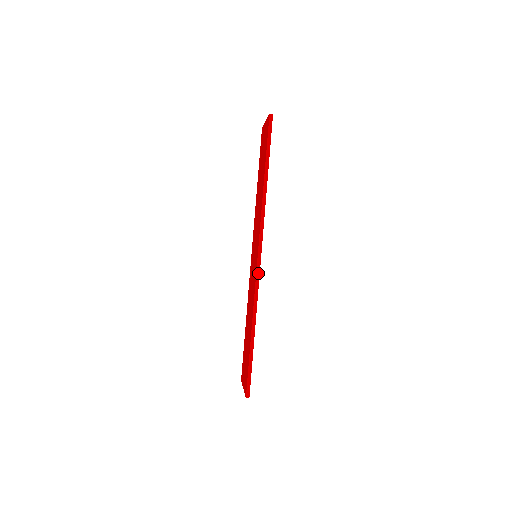
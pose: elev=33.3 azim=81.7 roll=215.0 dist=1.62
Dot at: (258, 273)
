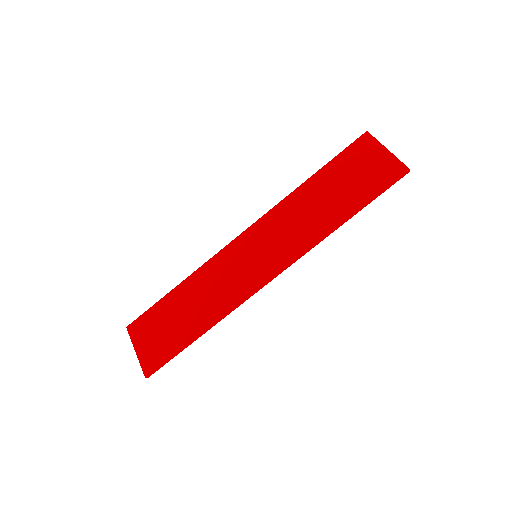
Dot at: (257, 291)
